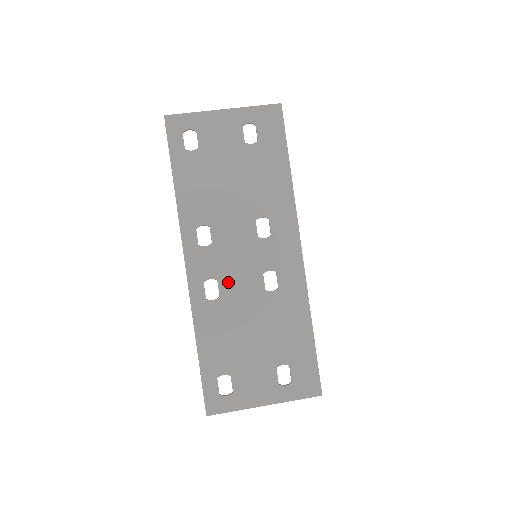
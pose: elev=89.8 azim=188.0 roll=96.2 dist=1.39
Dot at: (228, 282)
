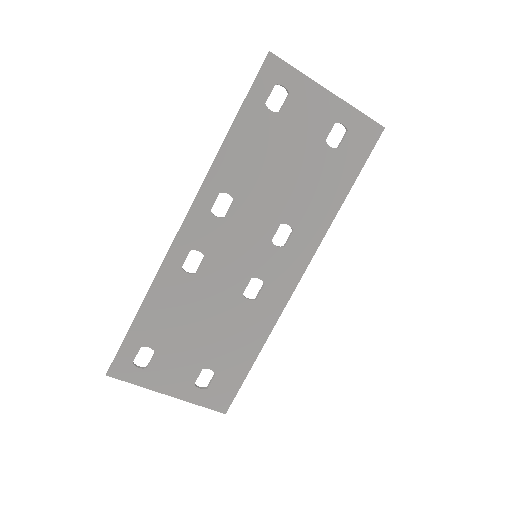
Dot at: (214, 265)
